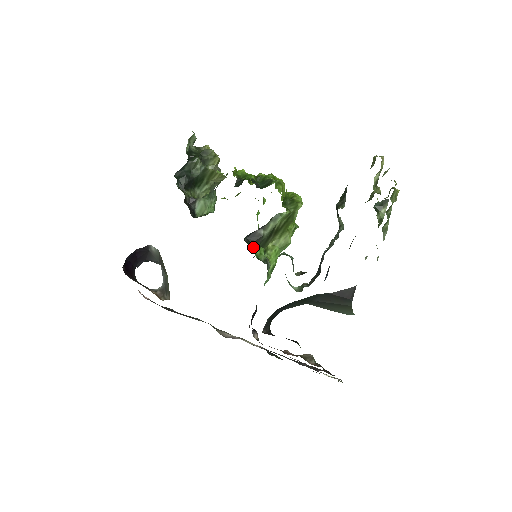
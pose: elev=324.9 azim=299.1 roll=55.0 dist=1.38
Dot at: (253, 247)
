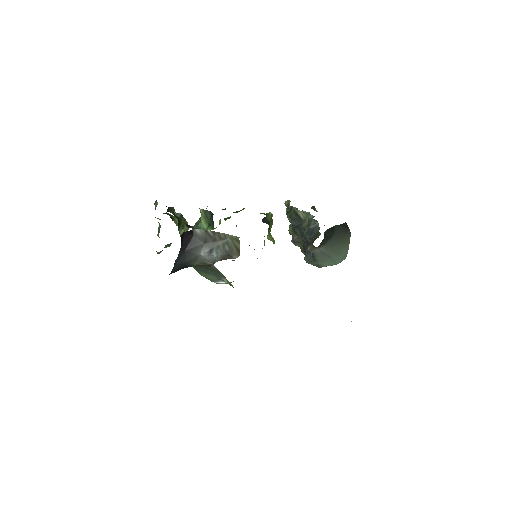
Dot at: (272, 221)
